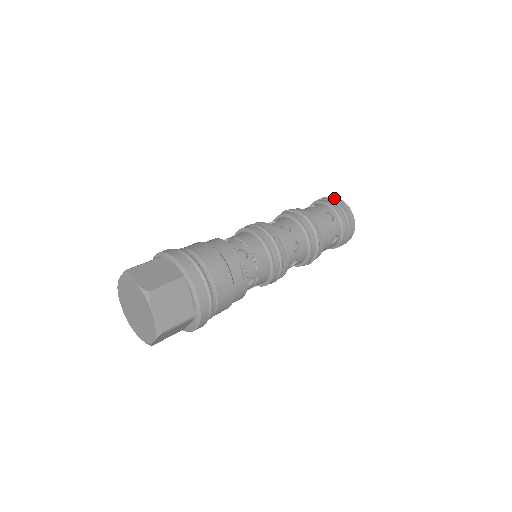
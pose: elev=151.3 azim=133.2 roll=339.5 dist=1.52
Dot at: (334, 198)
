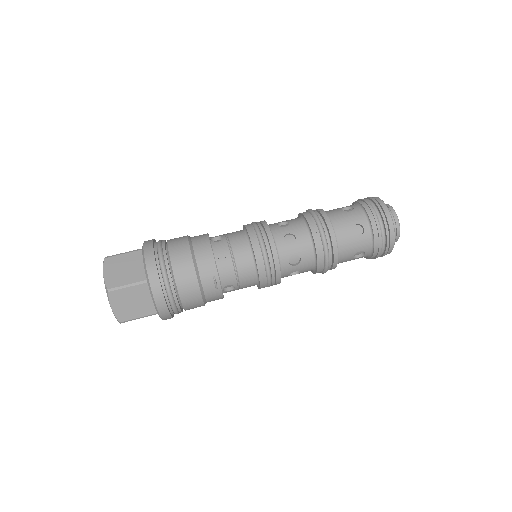
Dot at: (379, 205)
